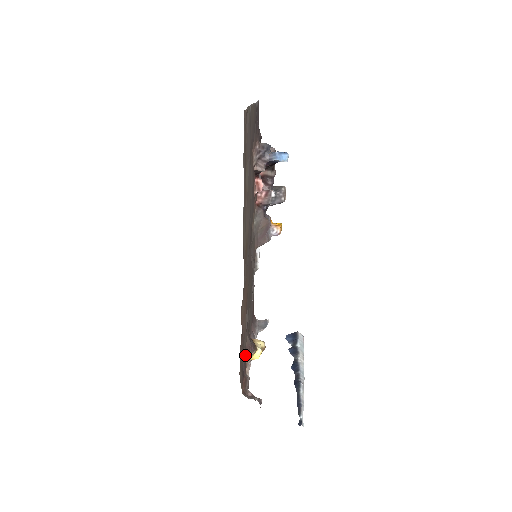
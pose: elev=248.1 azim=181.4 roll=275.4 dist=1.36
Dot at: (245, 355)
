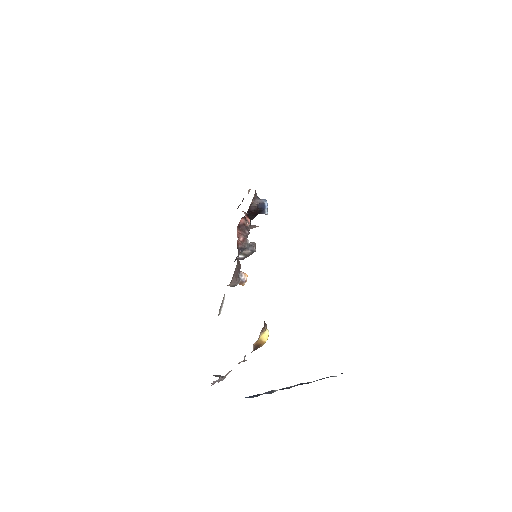
Dot at: occluded
